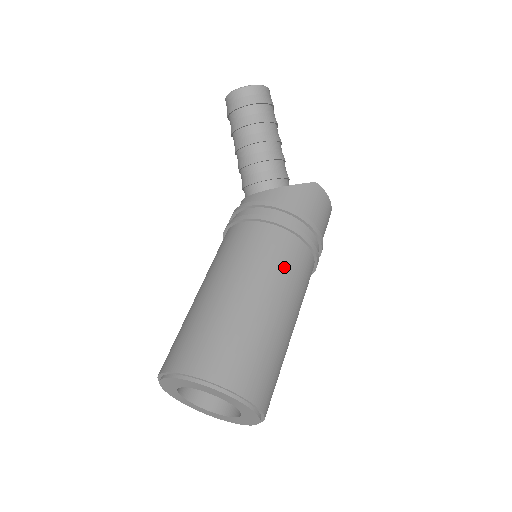
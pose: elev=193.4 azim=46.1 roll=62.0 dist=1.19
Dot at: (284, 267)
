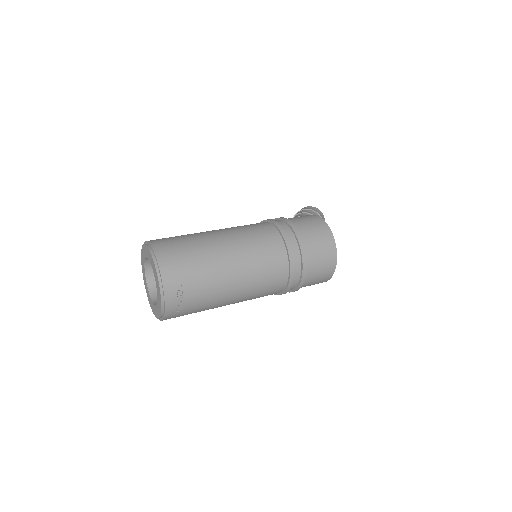
Dot at: (240, 226)
